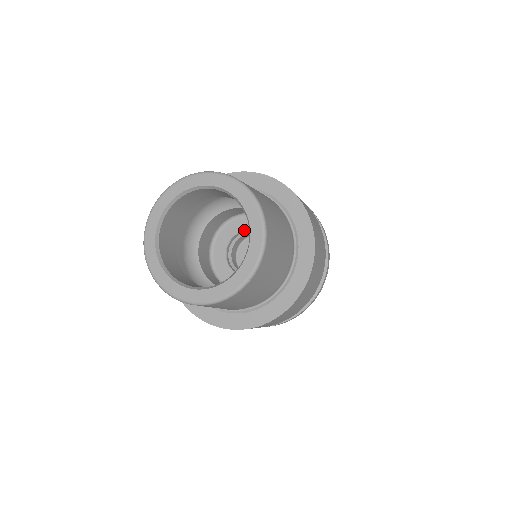
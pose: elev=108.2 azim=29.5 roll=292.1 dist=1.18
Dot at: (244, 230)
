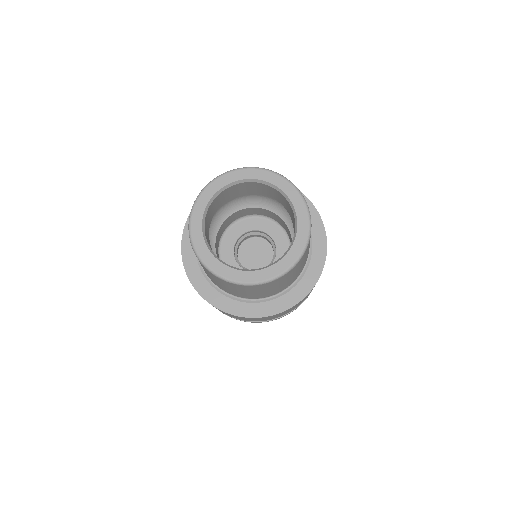
Dot at: (235, 242)
